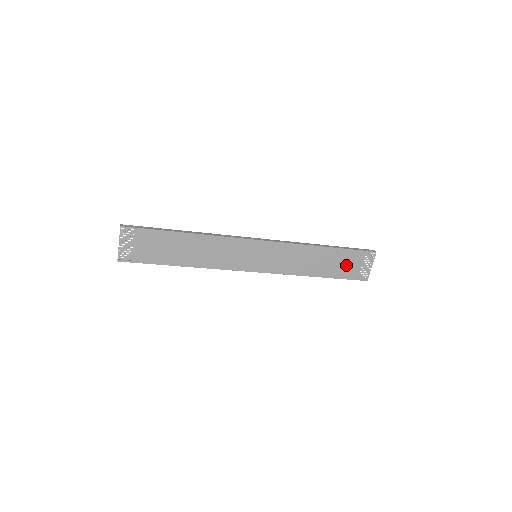
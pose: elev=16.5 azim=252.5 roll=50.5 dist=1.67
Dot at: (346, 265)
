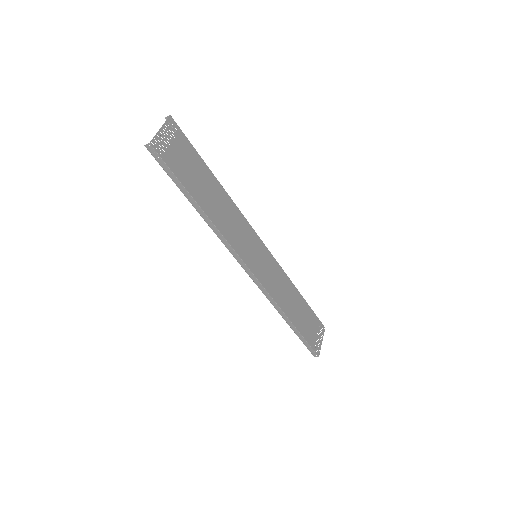
Dot at: (308, 325)
